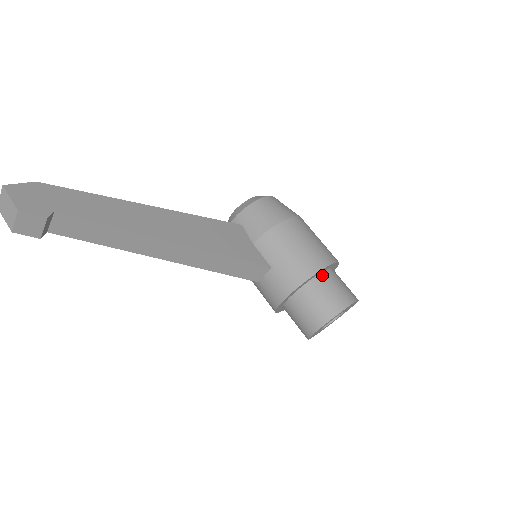
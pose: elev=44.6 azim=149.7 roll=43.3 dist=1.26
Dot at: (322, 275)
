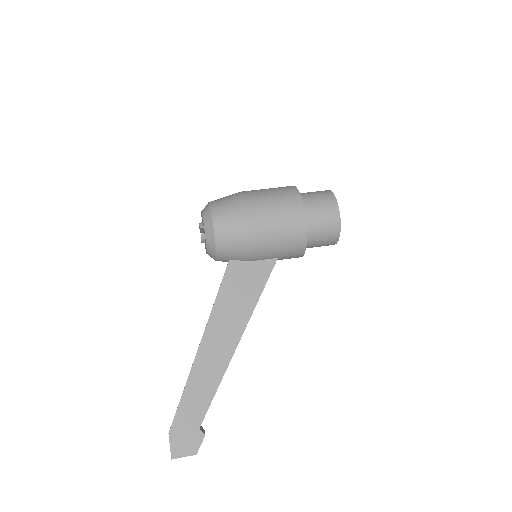
Dot at: occluded
